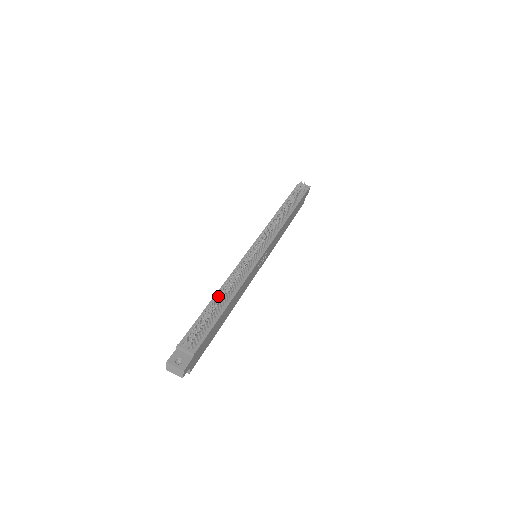
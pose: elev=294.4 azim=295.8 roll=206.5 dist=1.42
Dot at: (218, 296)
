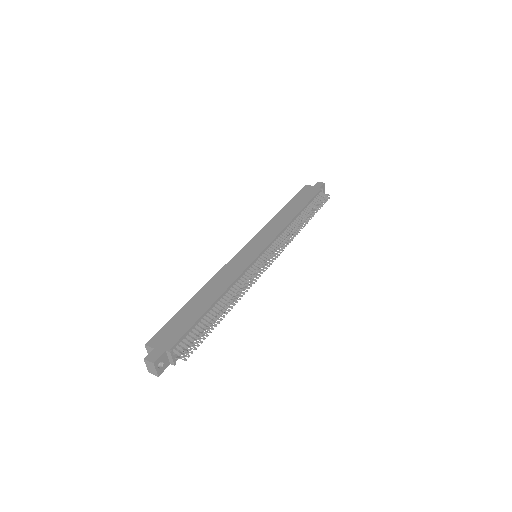
Dot at: (221, 313)
